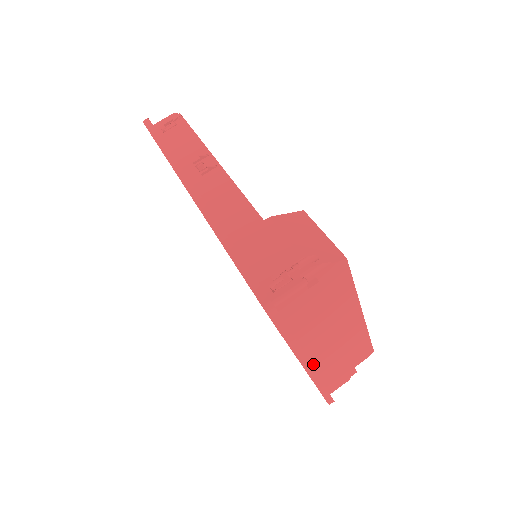
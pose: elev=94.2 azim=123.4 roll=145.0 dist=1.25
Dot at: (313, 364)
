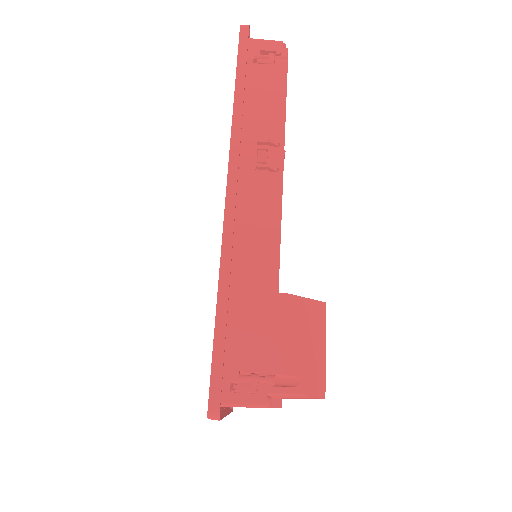
Dot at: occluded
